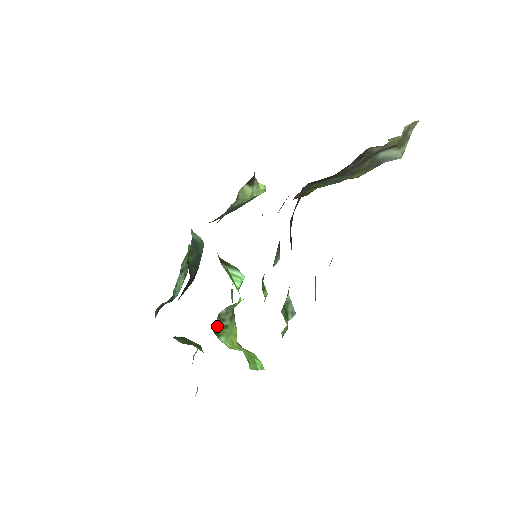
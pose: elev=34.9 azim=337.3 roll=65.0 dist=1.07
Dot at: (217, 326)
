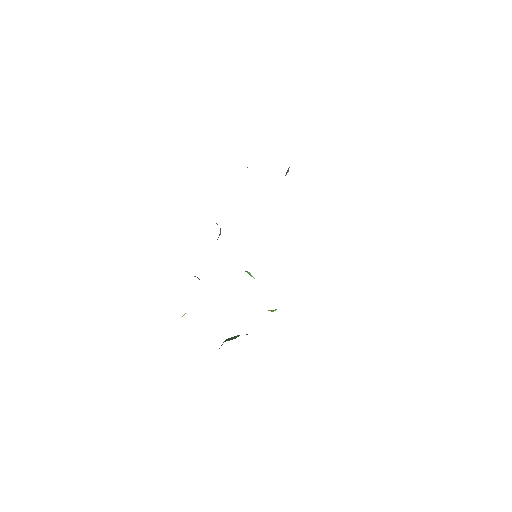
Dot at: occluded
